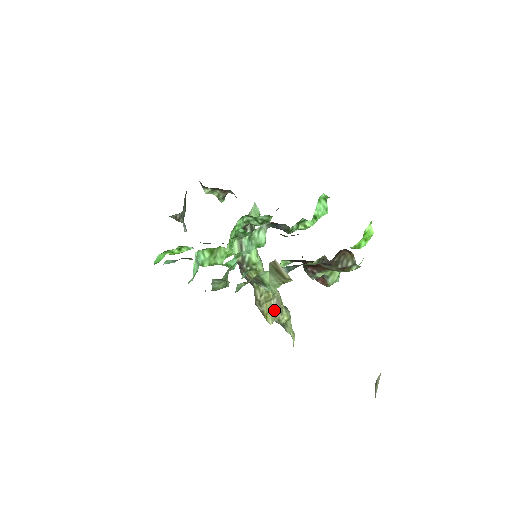
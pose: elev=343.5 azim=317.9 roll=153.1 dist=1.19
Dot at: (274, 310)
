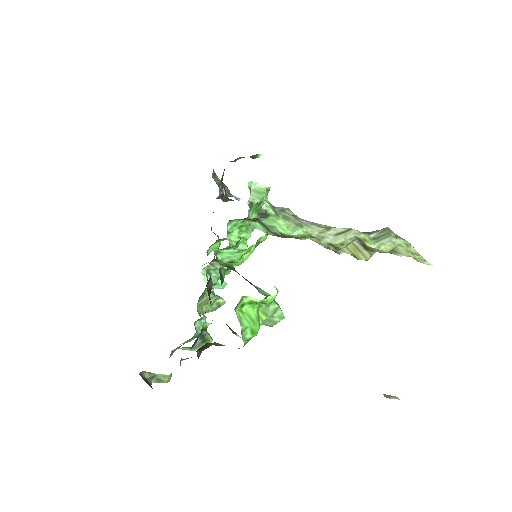
Dot at: (363, 248)
